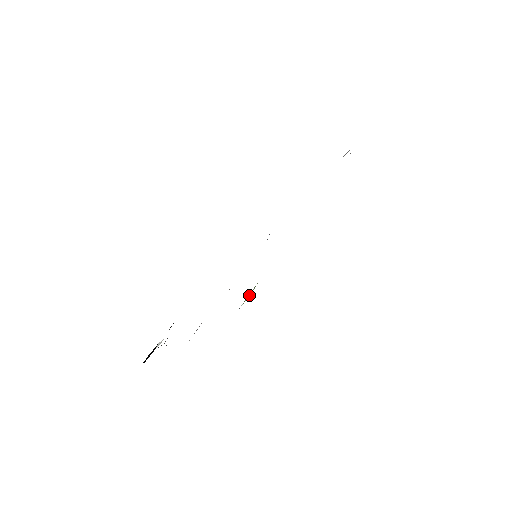
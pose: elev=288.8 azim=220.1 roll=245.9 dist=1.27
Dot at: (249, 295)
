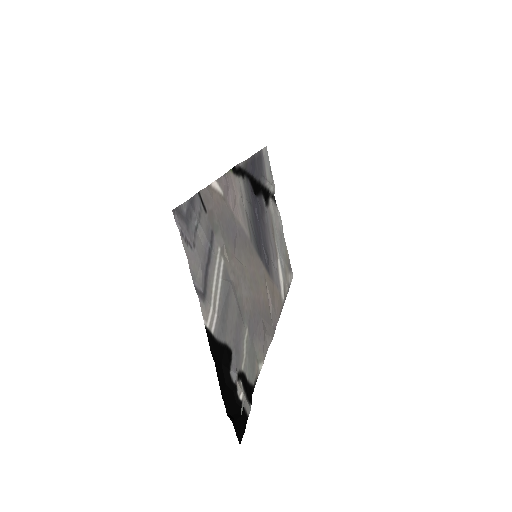
Dot at: (222, 184)
